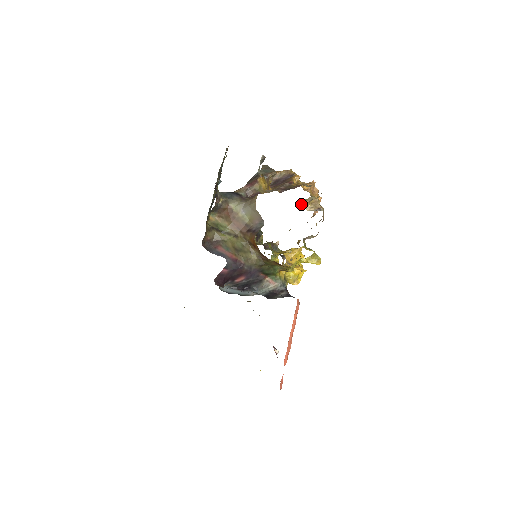
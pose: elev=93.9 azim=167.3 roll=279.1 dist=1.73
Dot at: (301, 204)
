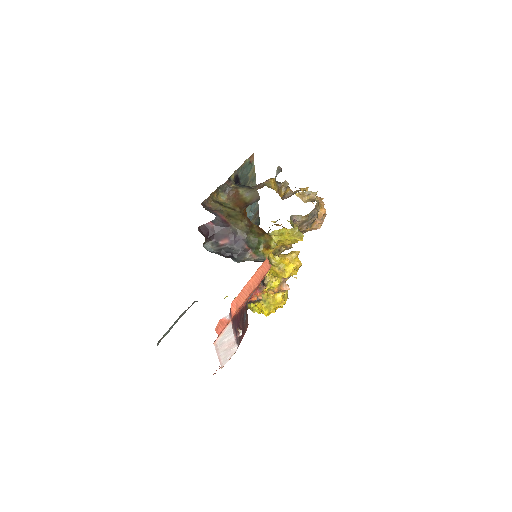
Dot at: (298, 195)
